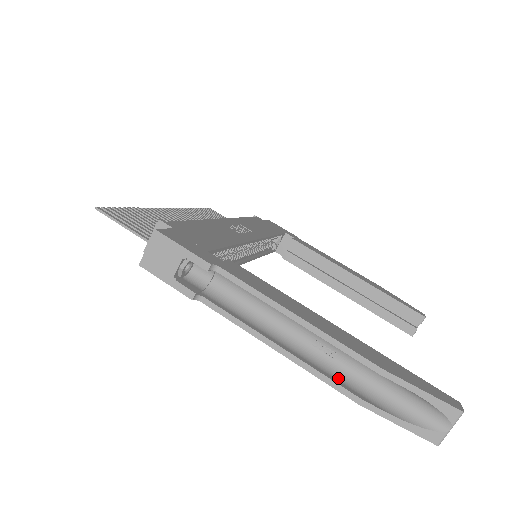
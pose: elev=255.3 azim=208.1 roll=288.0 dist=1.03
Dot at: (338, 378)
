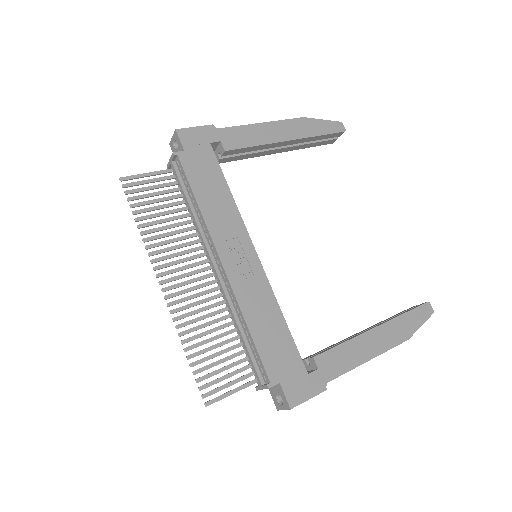
Dot at: occluded
